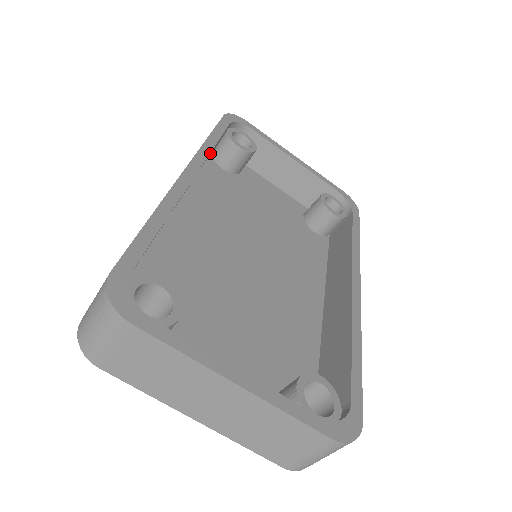
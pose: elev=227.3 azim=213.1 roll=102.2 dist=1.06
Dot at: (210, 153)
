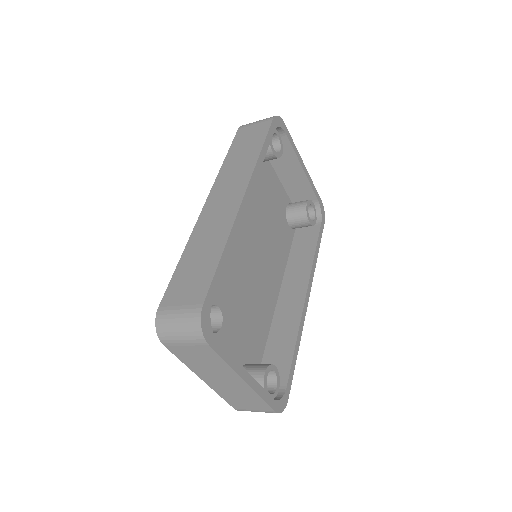
Dot at: occluded
